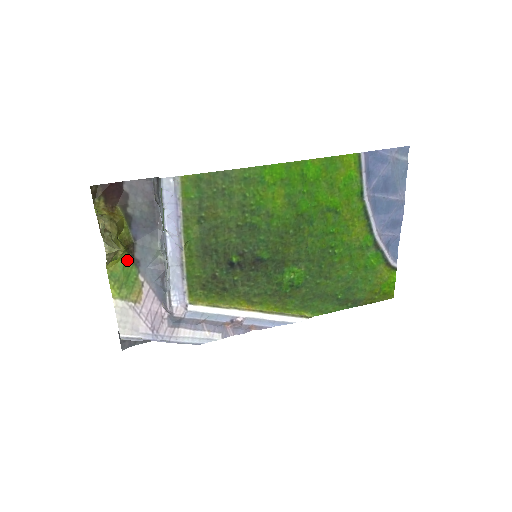
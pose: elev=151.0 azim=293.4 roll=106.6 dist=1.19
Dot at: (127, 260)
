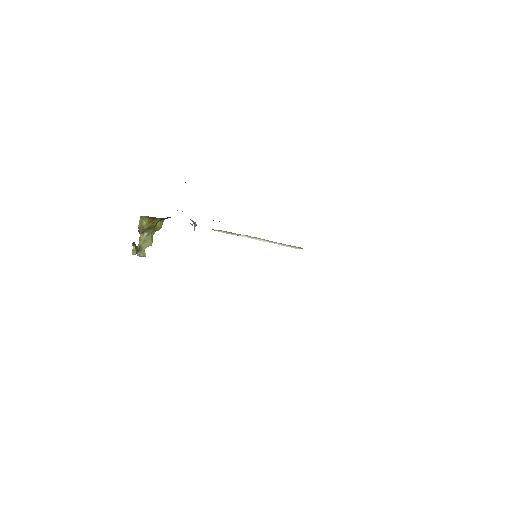
Dot at: occluded
